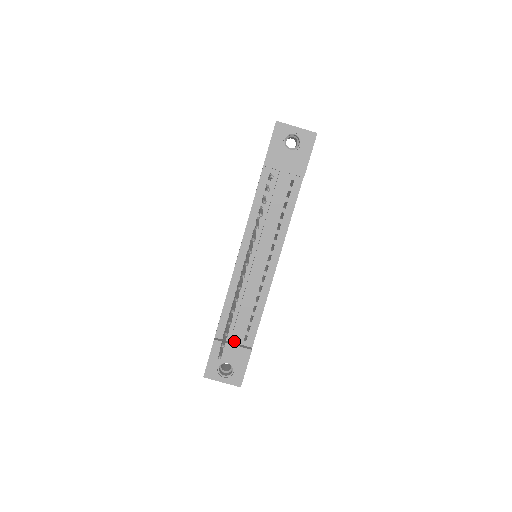
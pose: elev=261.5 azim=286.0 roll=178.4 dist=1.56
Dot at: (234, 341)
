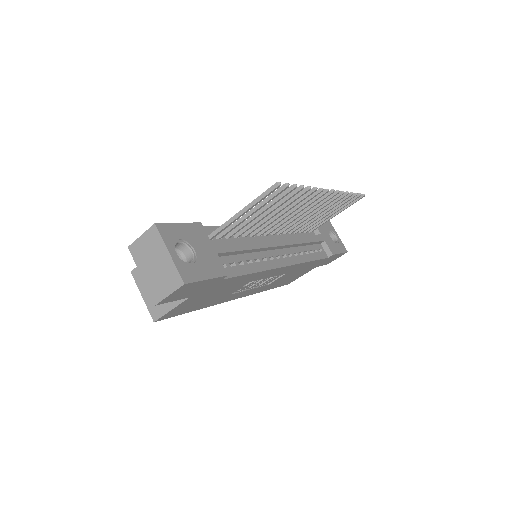
Dot at: (218, 248)
